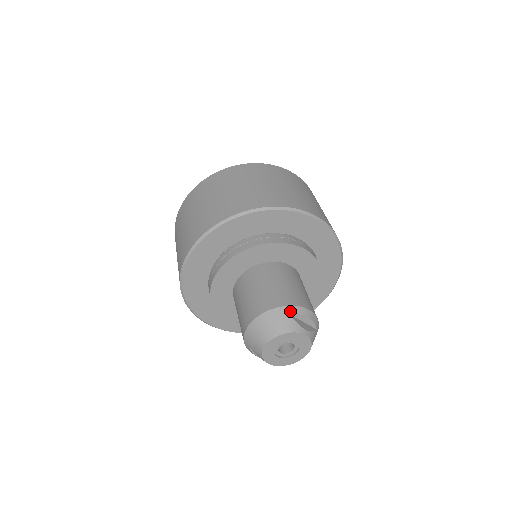
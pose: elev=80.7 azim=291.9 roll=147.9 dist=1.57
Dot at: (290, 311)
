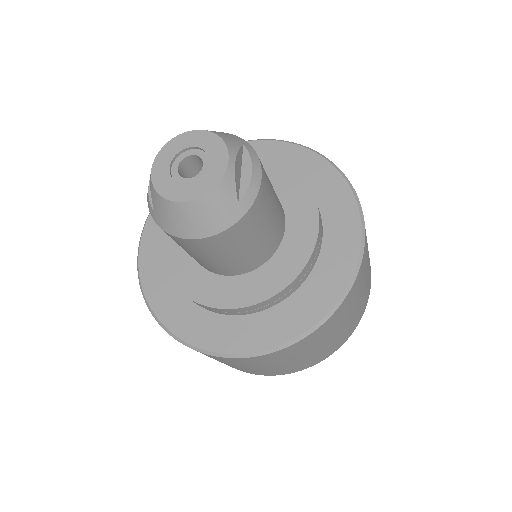
Dot at: (248, 147)
